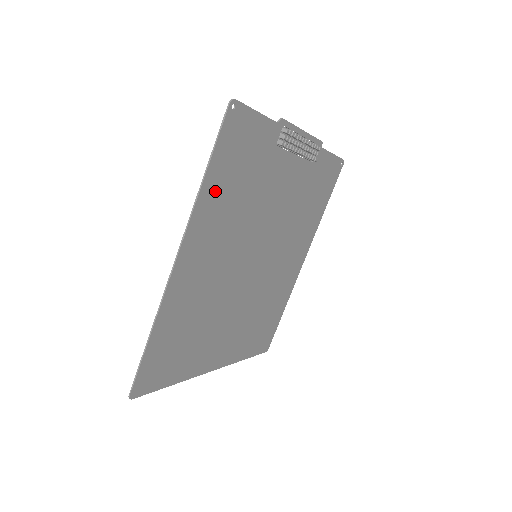
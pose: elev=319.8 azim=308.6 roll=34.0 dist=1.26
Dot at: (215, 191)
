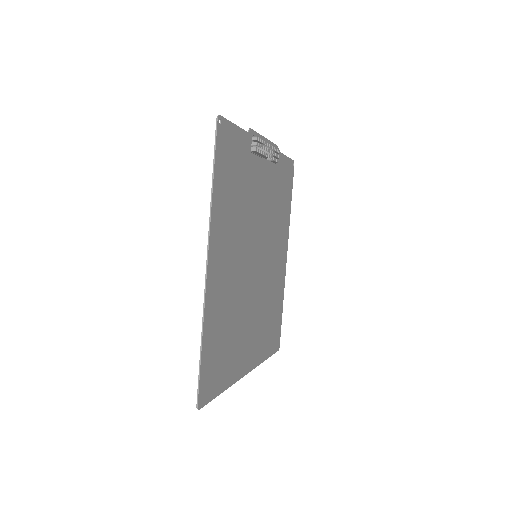
Dot at: (221, 198)
